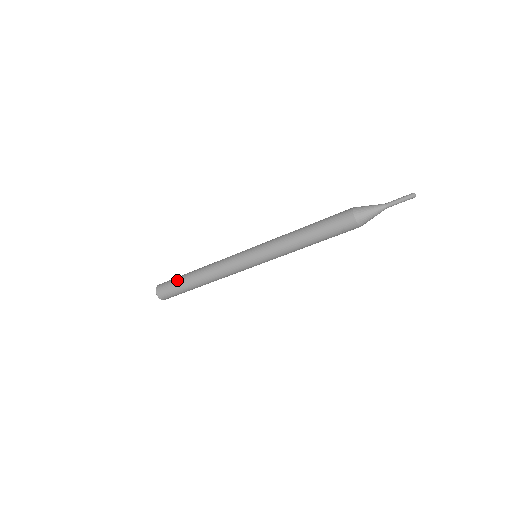
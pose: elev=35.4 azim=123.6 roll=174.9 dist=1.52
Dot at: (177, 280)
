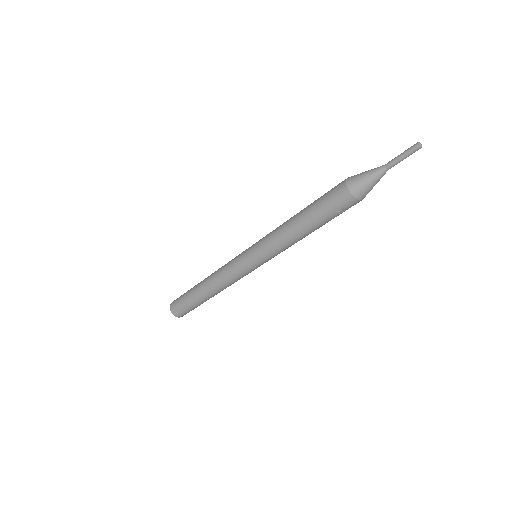
Dot at: (186, 297)
